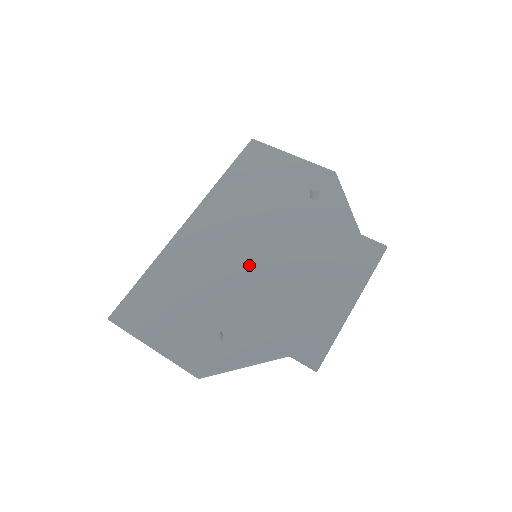
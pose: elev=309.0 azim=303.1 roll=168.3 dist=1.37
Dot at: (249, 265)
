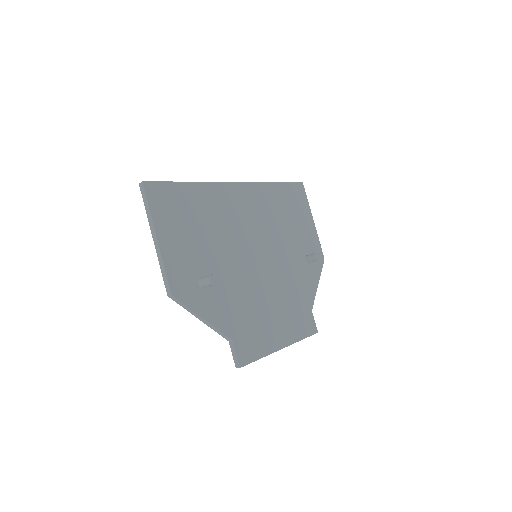
Dot at: (250, 257)
